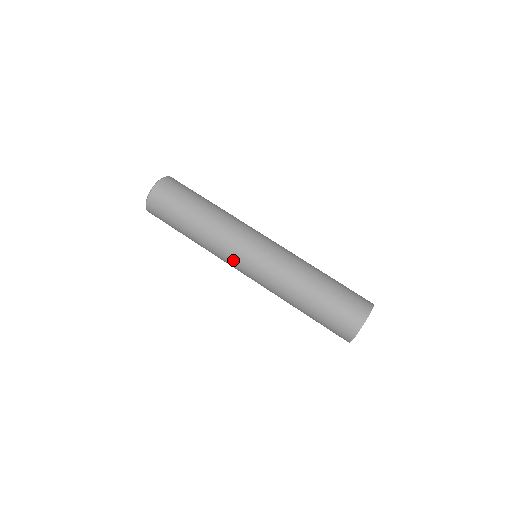
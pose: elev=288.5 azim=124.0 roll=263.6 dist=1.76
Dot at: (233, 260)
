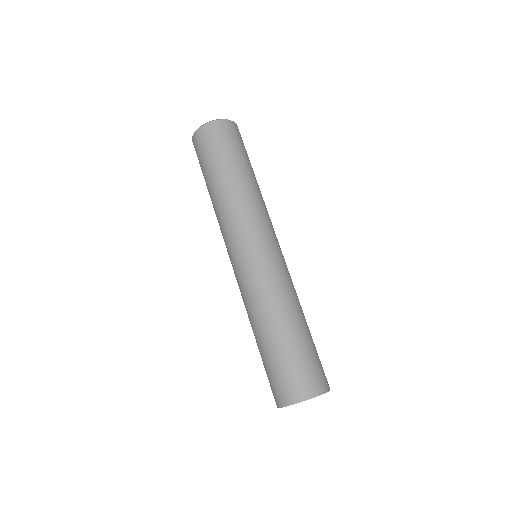
Dot at: (242, 236)
